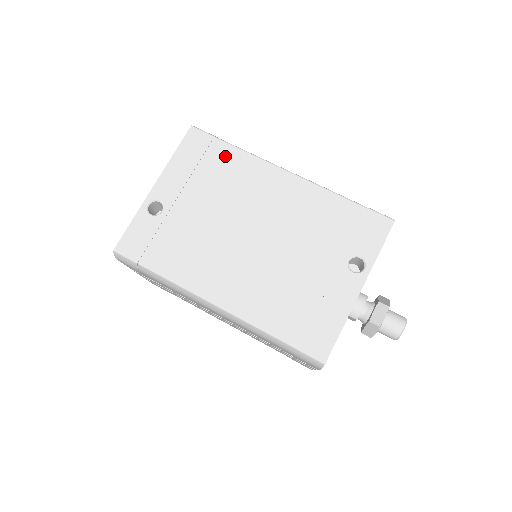
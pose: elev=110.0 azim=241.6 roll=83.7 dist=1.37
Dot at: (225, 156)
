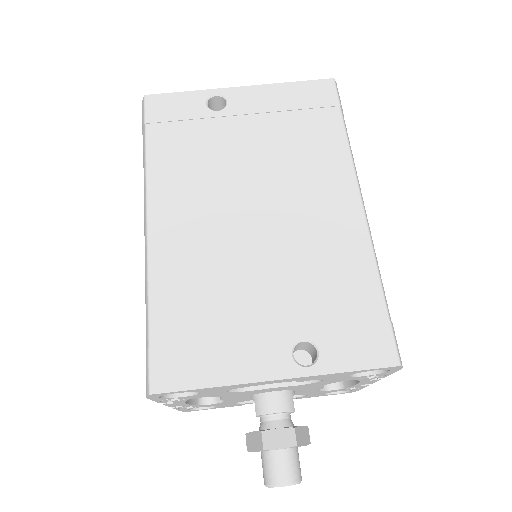
Dot at: (326, 129)
